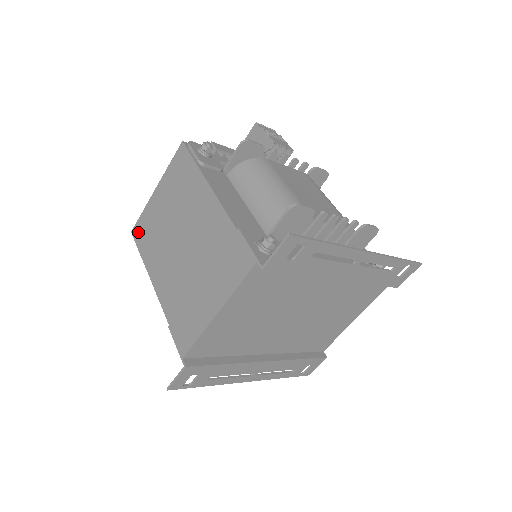
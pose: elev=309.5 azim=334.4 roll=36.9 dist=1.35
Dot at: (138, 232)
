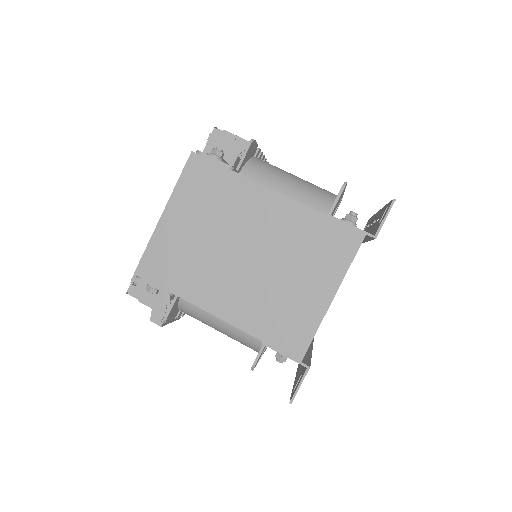
Dot at: (151, 268)
